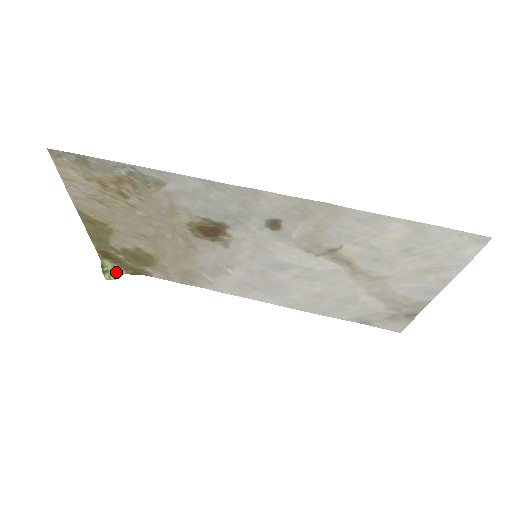
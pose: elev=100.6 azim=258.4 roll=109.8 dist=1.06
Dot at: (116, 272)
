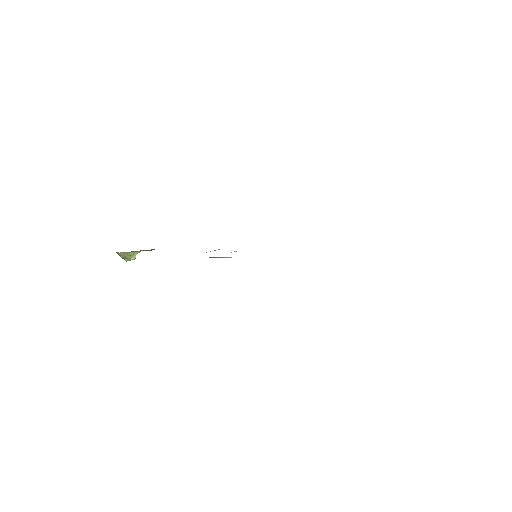
Dot at: (132, 255)
